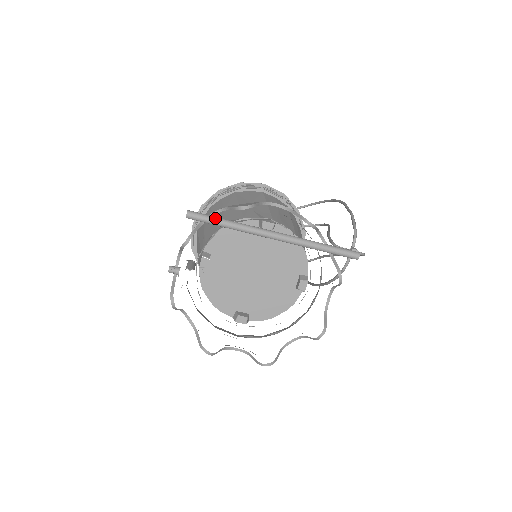
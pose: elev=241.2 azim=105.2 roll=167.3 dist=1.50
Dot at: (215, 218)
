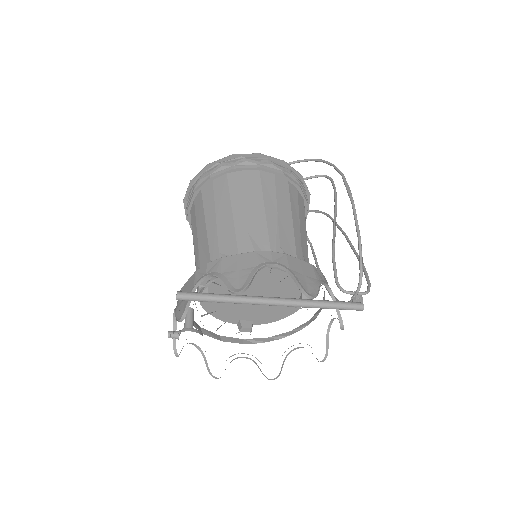
Dot at: (207, 297)
